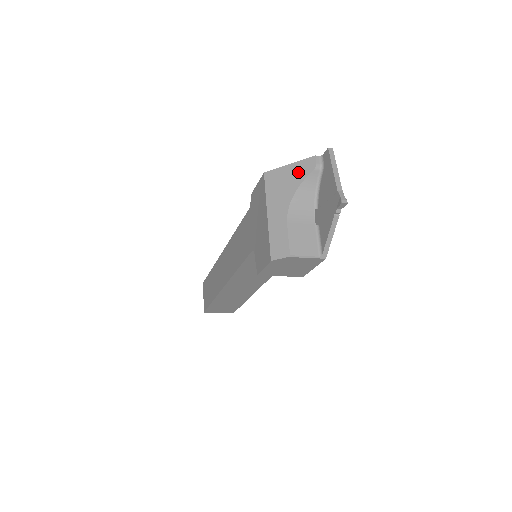
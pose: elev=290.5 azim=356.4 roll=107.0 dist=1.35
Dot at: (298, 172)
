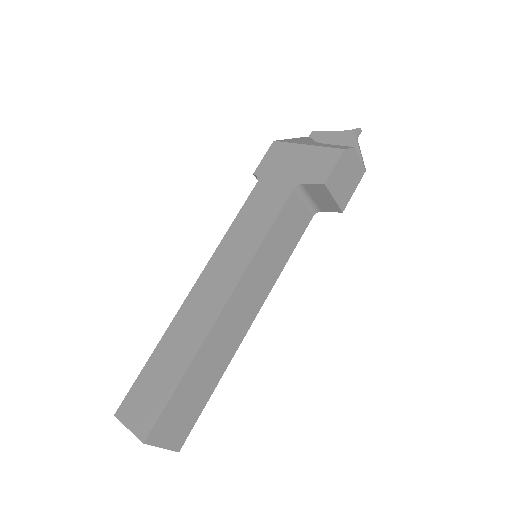
Dot at: (302, 139)
